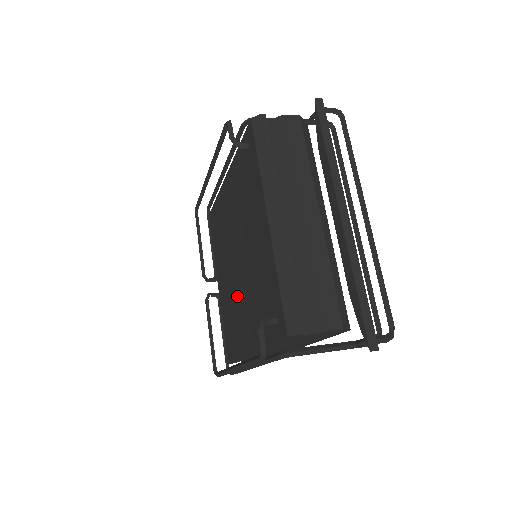
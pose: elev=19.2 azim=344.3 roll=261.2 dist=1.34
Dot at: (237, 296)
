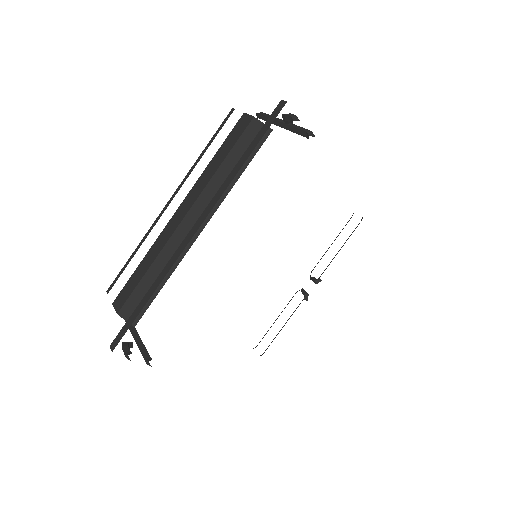
Dot at: occluded
